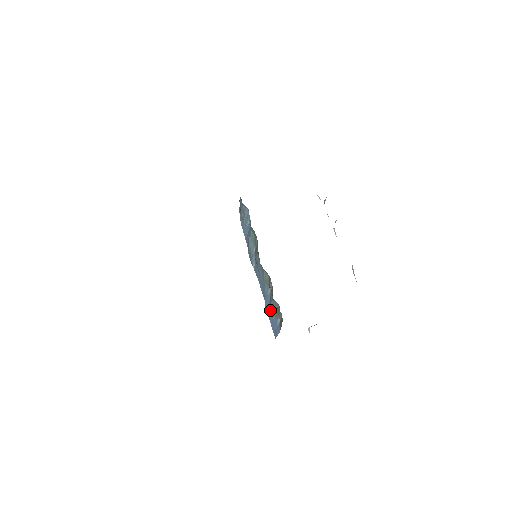
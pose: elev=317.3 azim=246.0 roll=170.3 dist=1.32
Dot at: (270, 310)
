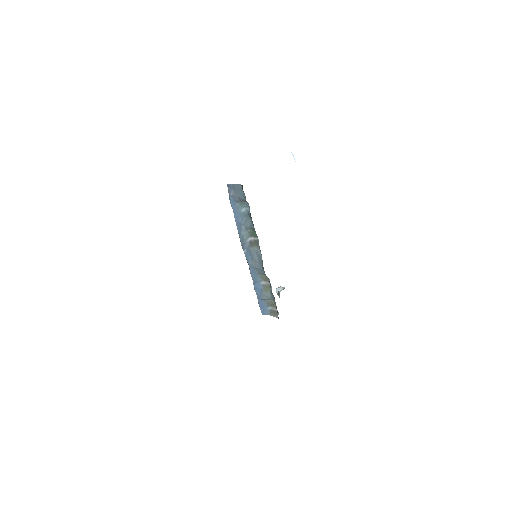
Dot at: (262, 297)
